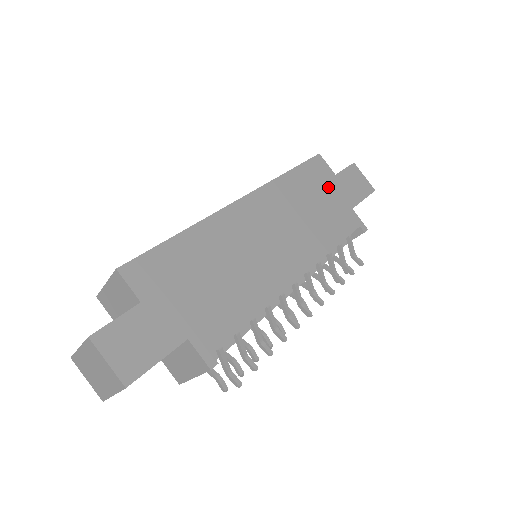
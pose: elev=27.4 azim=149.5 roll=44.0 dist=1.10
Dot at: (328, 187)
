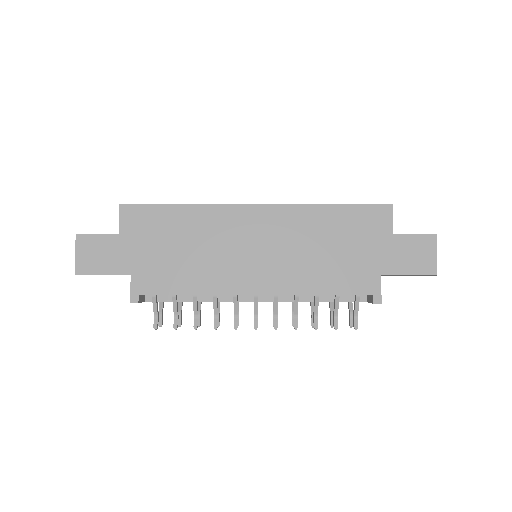
Dot at: (369, 241)
